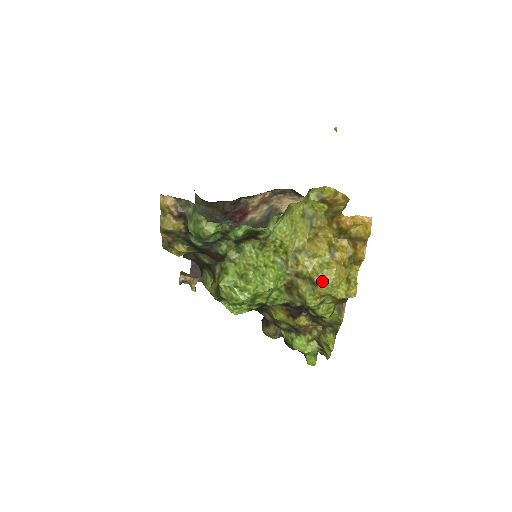
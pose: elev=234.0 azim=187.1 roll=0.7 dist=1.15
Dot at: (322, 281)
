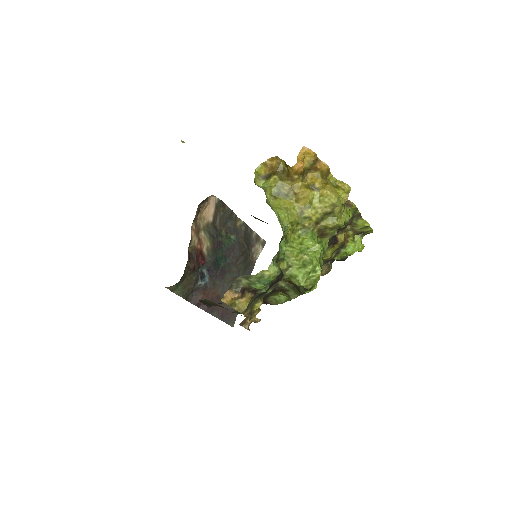
Dot at: (333, 206)
